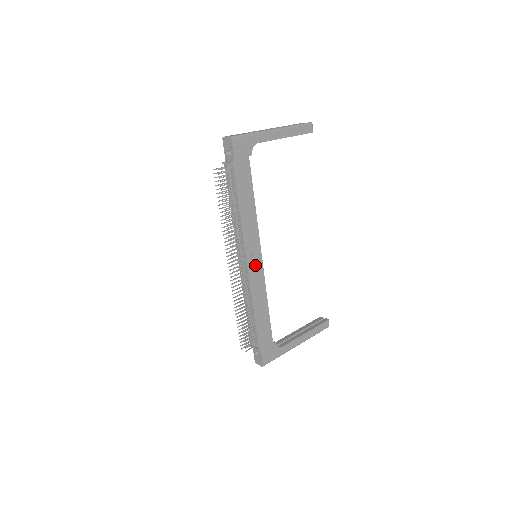
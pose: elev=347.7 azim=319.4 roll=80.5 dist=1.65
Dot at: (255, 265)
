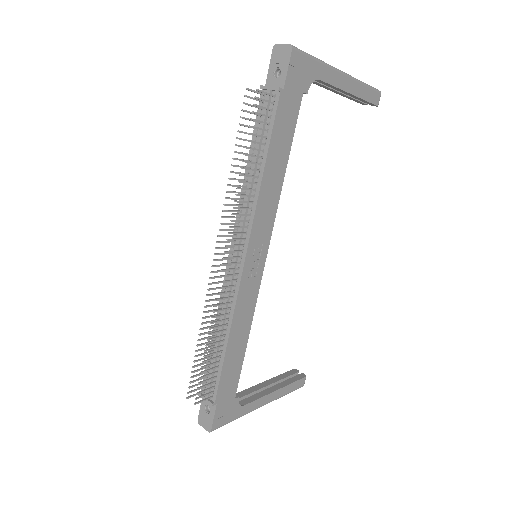
Dot at: (253, 269)
